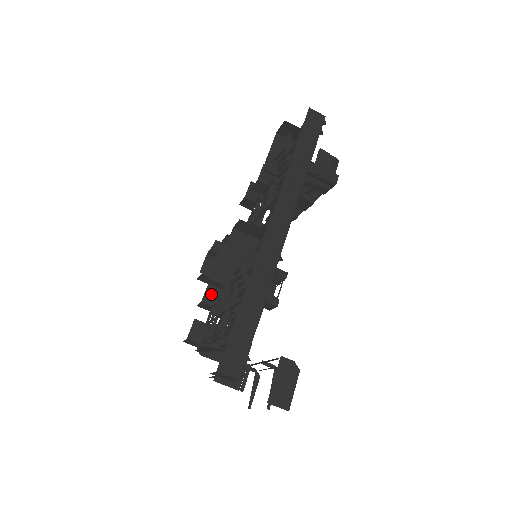
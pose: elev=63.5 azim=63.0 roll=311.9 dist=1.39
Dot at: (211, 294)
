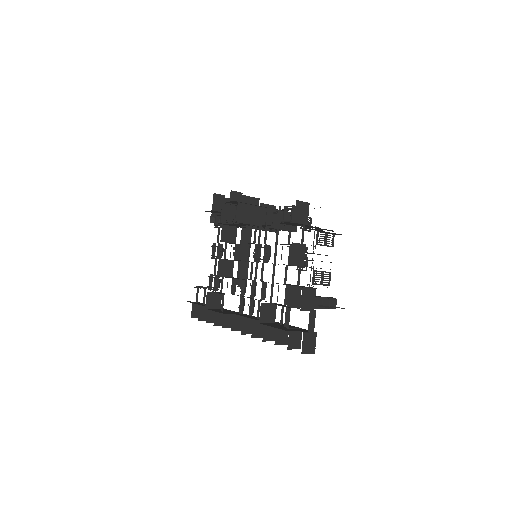
Dot at: occluded
